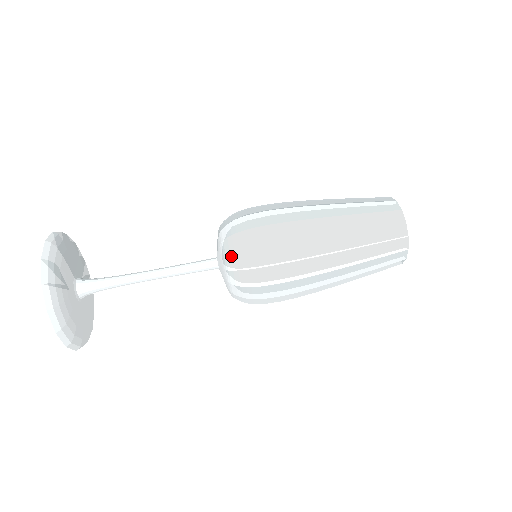
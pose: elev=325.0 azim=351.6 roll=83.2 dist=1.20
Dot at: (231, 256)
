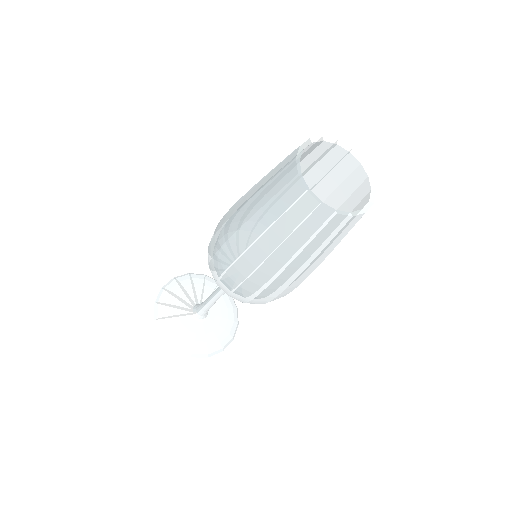
Dot at: occluded
